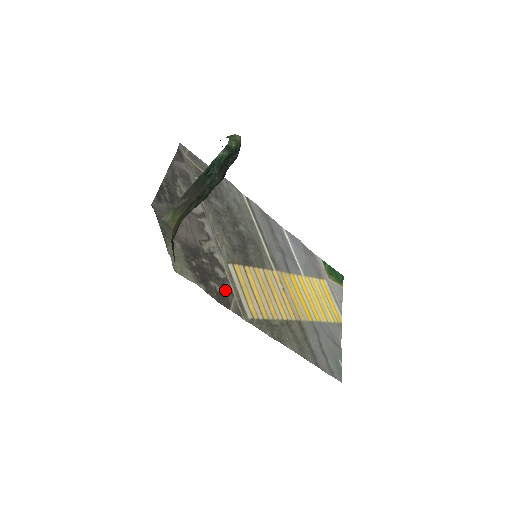
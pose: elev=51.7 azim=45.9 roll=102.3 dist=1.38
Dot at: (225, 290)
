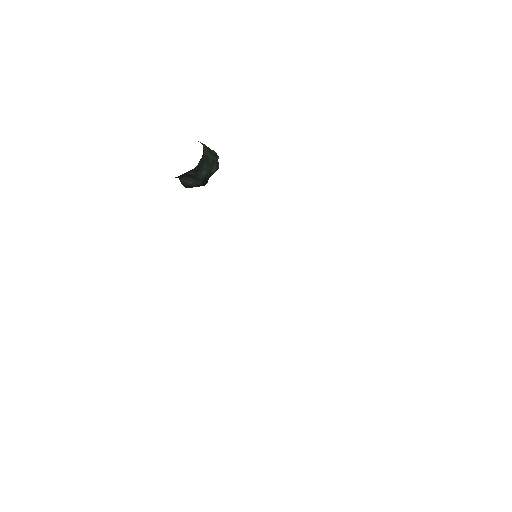
Dot at: occluded
